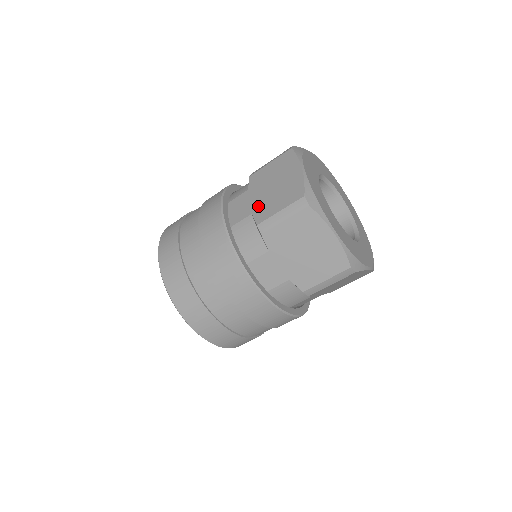
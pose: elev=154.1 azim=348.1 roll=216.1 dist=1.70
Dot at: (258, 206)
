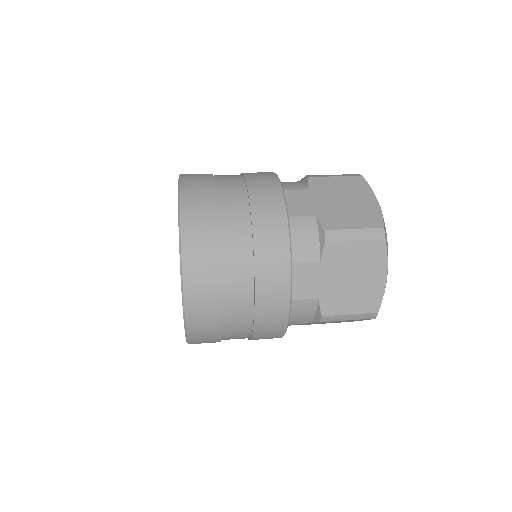
Dot at: (328, 294)
